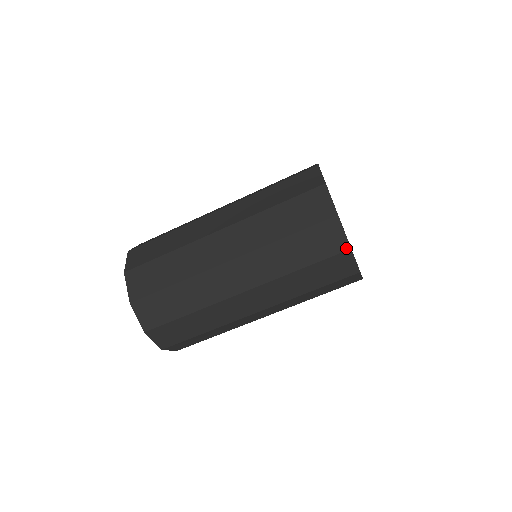
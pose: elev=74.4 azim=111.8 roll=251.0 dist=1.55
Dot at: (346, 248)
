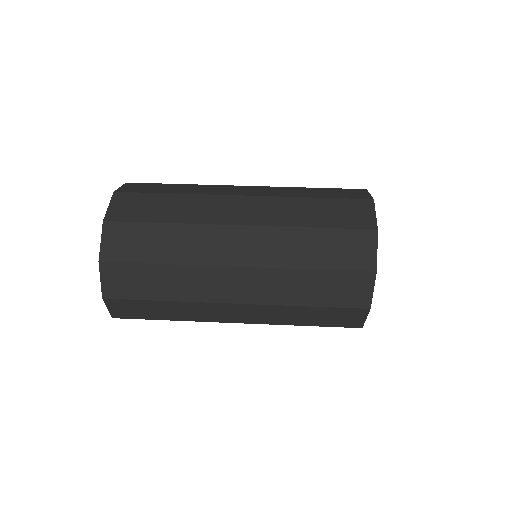
Dot at: (366, 306)
